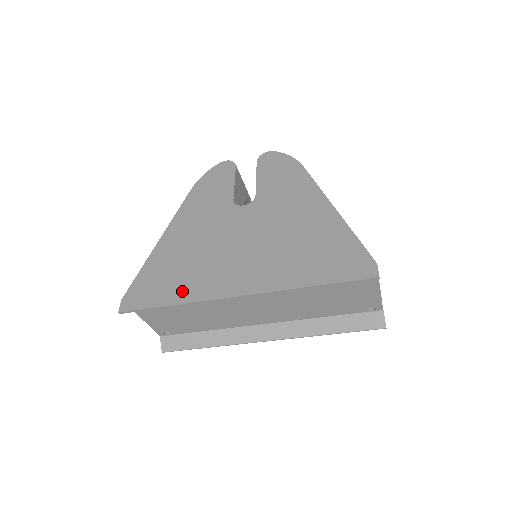
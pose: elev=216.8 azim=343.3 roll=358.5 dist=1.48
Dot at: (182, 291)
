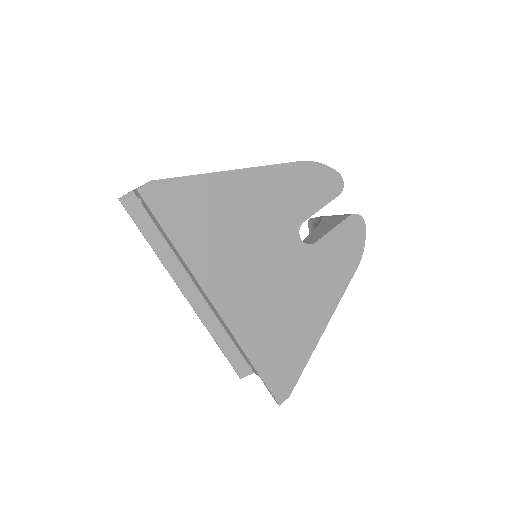
Dot at: (192, 245)
